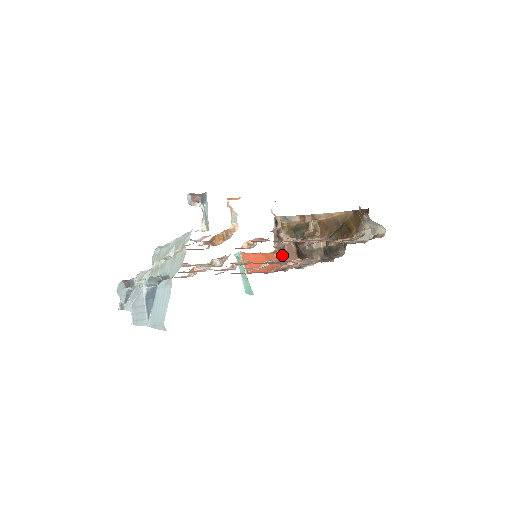
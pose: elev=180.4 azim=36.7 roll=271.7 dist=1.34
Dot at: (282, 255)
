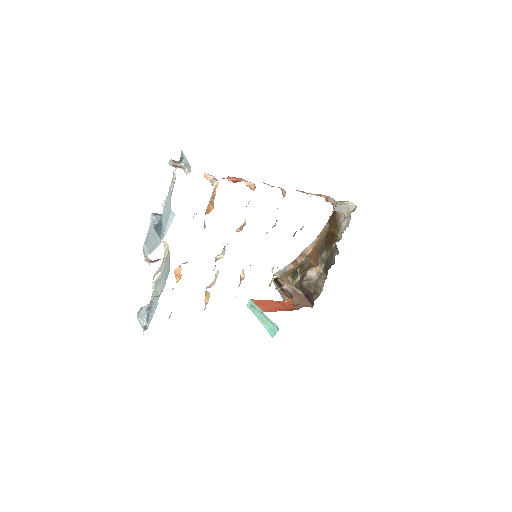
Dot at: (292, 301)
